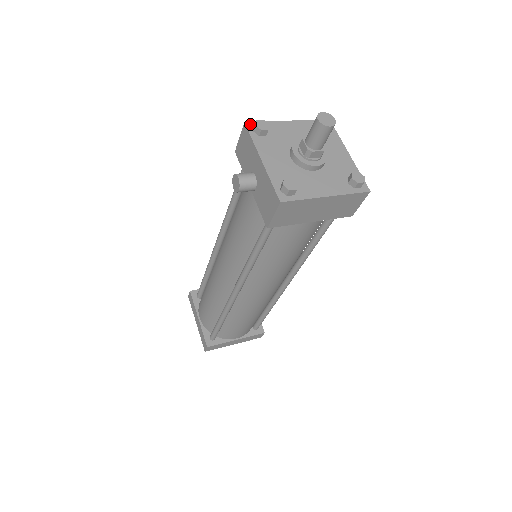
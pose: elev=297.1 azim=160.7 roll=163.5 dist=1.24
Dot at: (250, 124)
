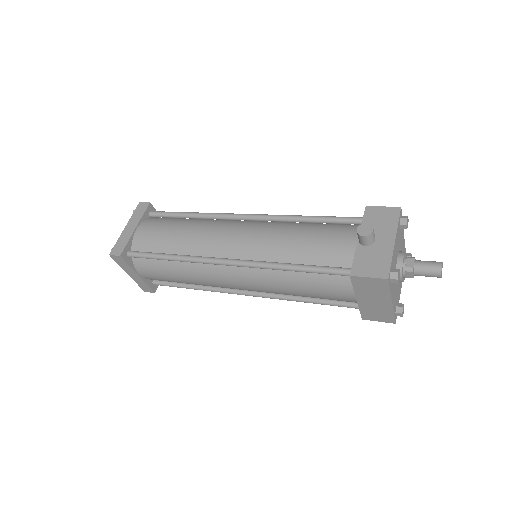
Dot at: (401, 212)
